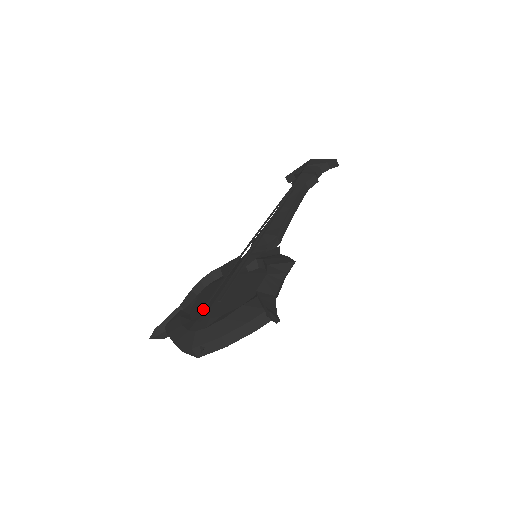
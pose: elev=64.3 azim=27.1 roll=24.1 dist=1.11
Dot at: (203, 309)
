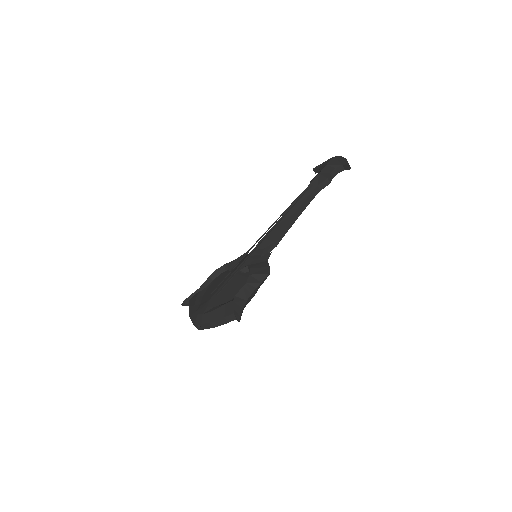
Dot at: (208, 297)
